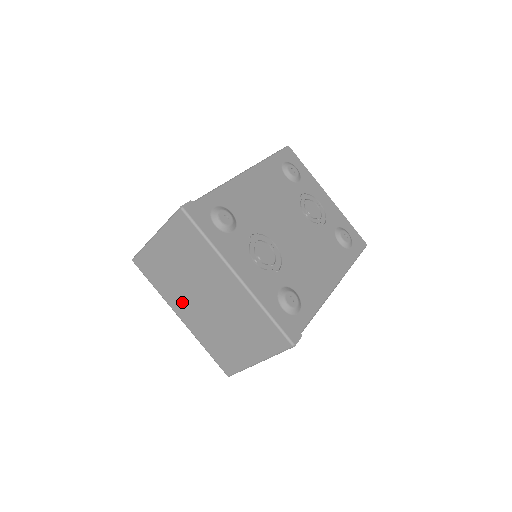
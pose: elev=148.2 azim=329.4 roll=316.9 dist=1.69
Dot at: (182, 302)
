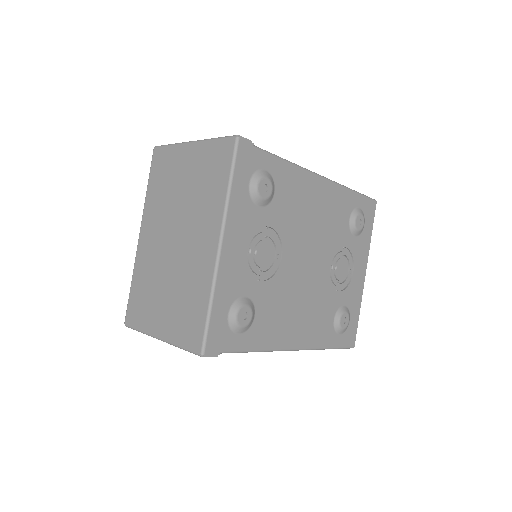
Dot at: (155, 222)
